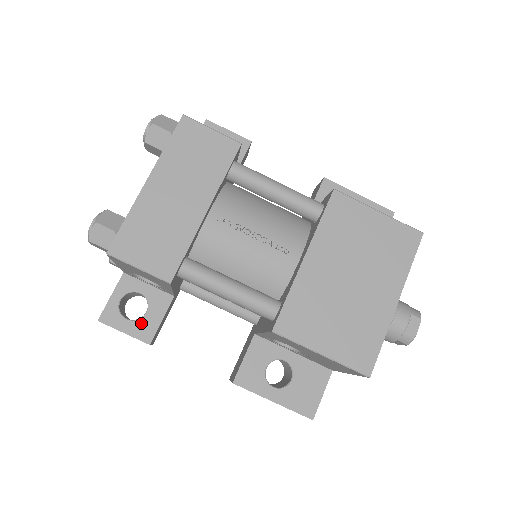
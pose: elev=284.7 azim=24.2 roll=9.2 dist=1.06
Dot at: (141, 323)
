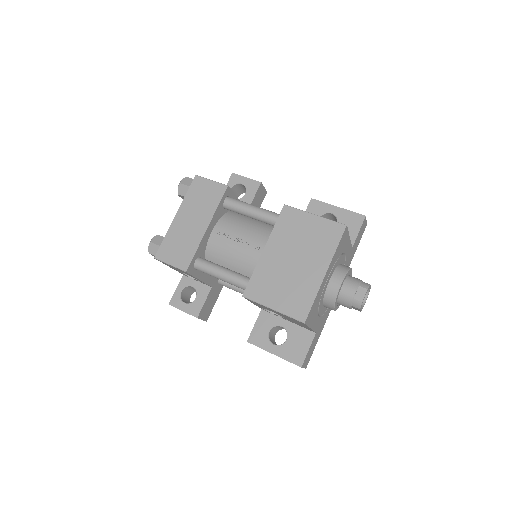
Dot at: (192, 305)
